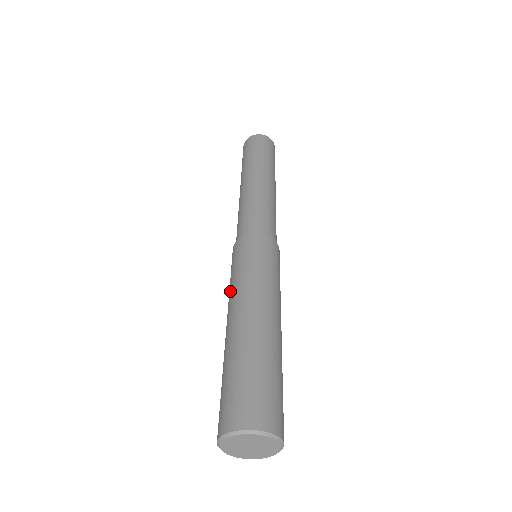
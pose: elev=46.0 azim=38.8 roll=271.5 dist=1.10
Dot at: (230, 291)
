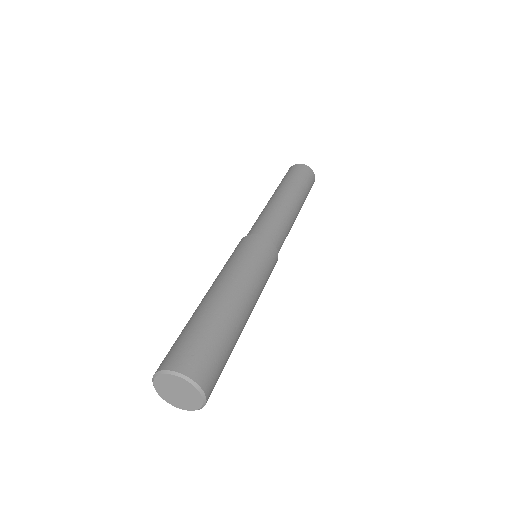
Dot at: (226, 268)
